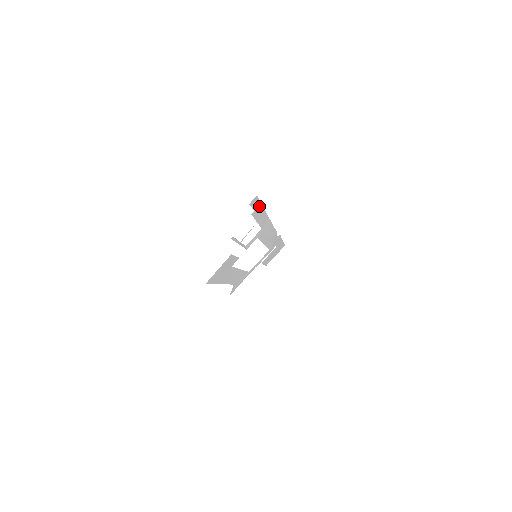
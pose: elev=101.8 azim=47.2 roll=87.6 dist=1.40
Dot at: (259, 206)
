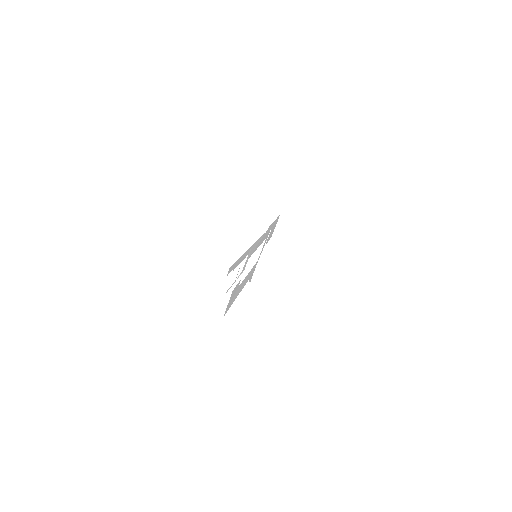
Dot at: (236, 263)
